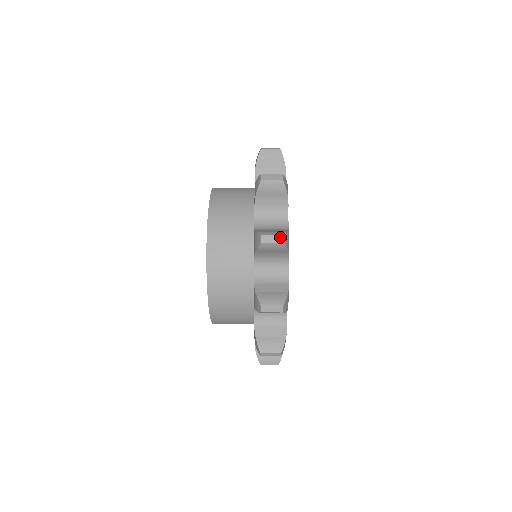
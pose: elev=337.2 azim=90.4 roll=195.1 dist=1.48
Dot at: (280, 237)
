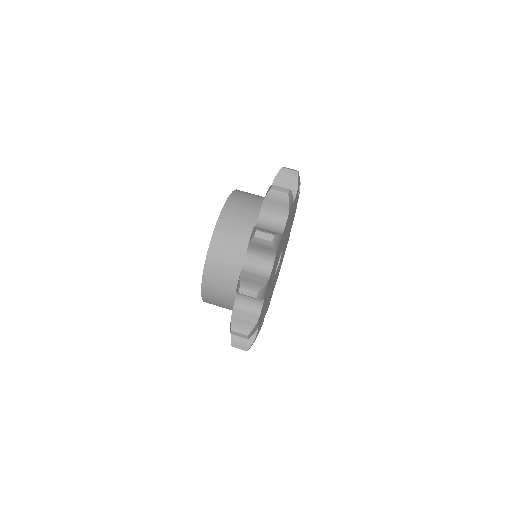
Dot at: (245, 336)
